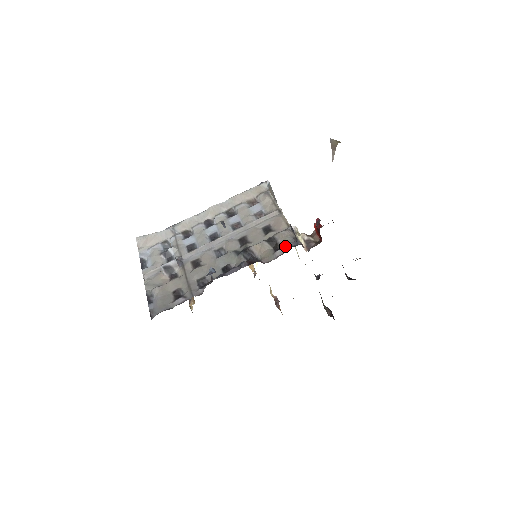
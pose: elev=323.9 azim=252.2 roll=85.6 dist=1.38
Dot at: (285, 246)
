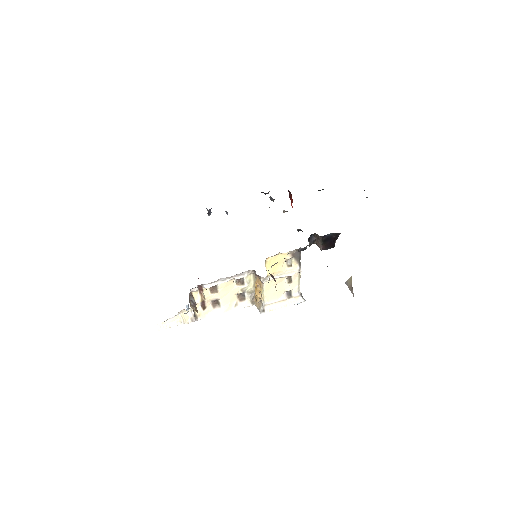
Dot at: occluded
